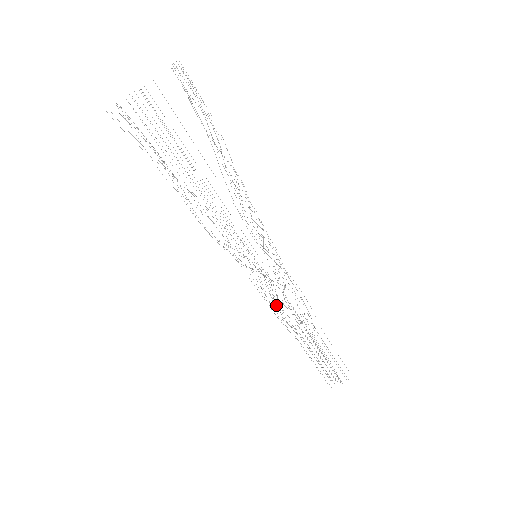
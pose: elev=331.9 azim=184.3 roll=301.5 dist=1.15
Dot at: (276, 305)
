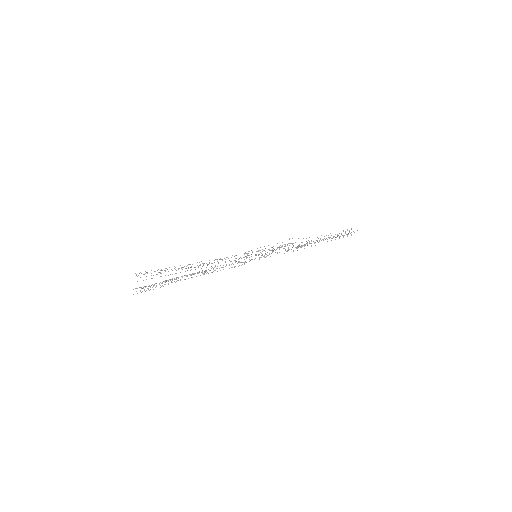
Dot at: occluded
